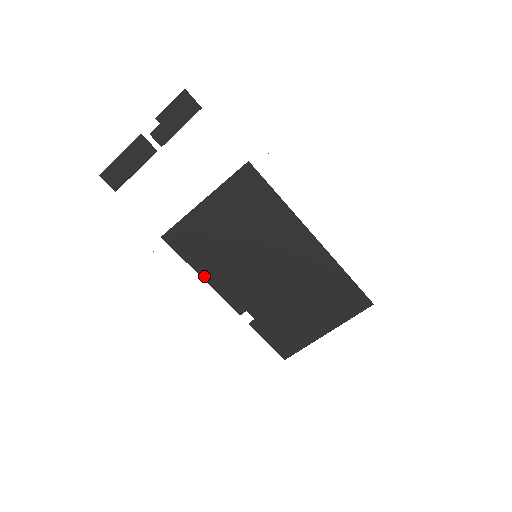
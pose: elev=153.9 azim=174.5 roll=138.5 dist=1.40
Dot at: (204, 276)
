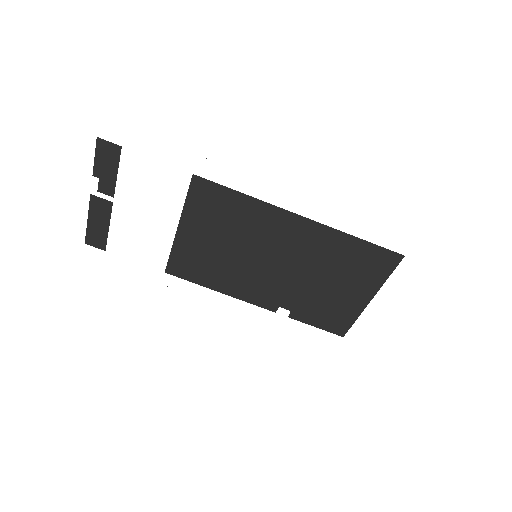
Dot at: (222, 291)
